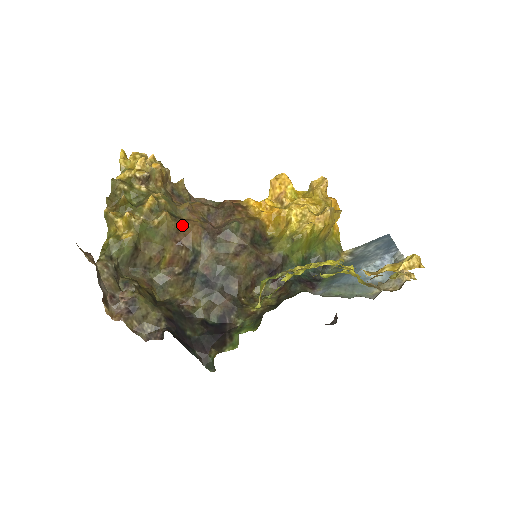
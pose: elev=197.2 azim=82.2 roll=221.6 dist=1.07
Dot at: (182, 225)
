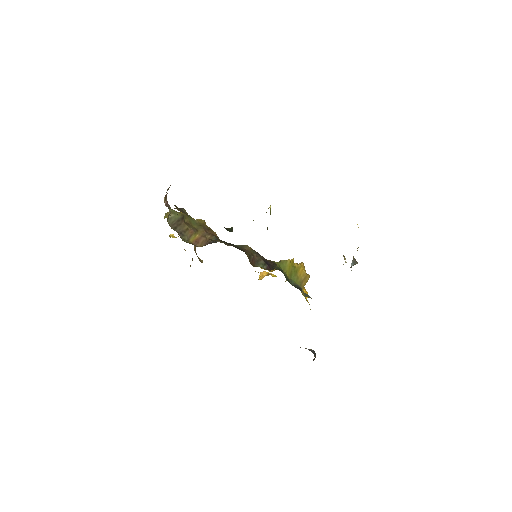
Dot at: (211, 230)
